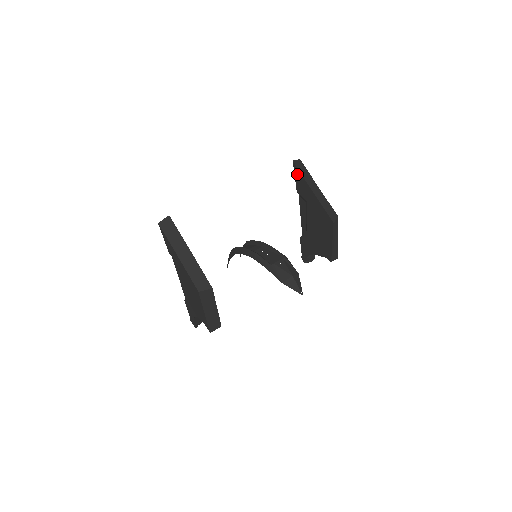
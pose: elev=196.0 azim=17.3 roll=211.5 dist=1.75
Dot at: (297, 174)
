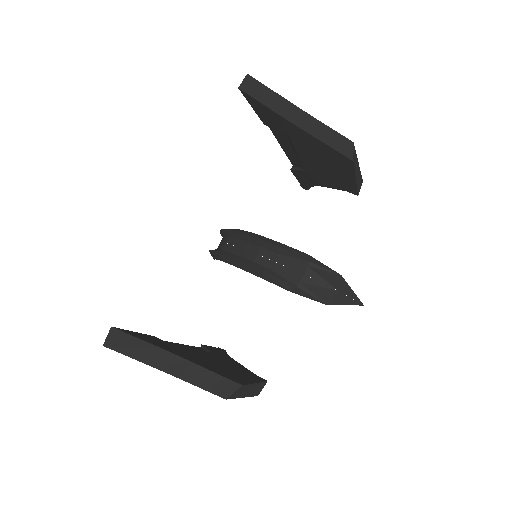
Dot at: (256, 105)
